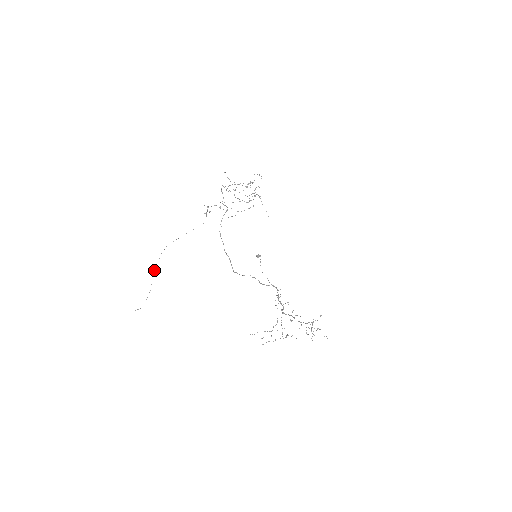
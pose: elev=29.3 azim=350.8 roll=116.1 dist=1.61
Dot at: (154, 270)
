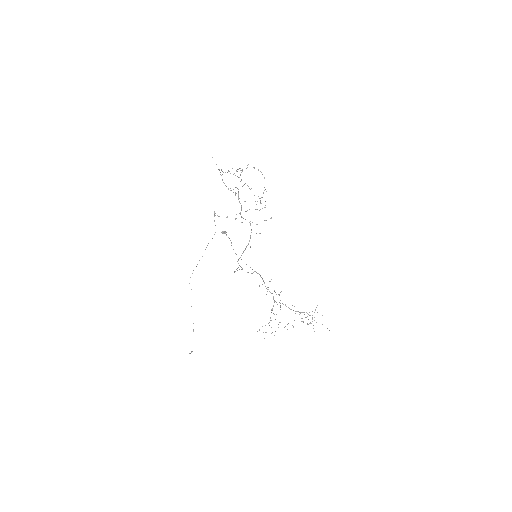
Dot at: occluded
